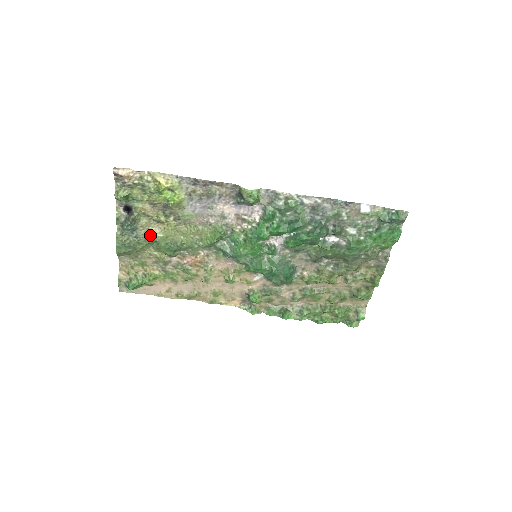
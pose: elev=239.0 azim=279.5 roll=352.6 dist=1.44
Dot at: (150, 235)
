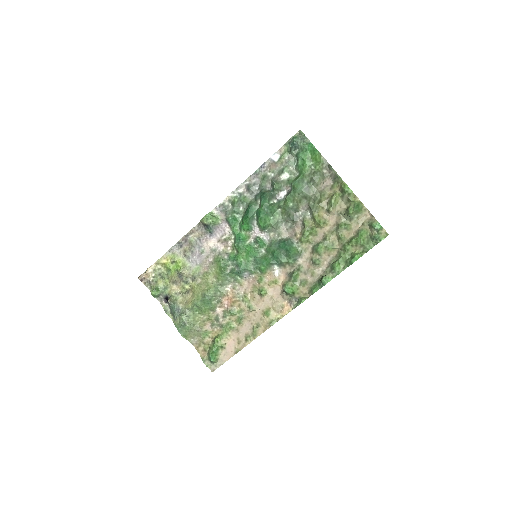
Dot at: (189, 304)
